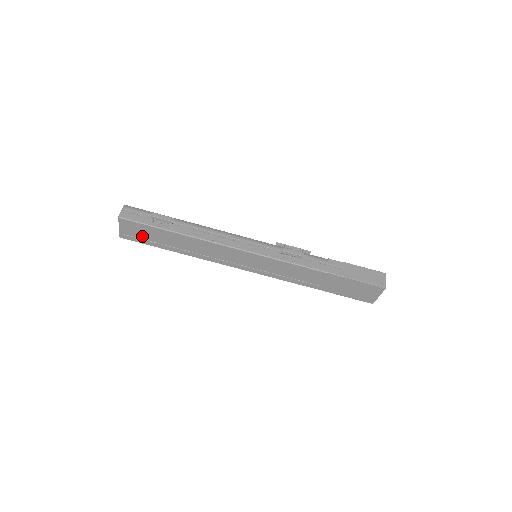
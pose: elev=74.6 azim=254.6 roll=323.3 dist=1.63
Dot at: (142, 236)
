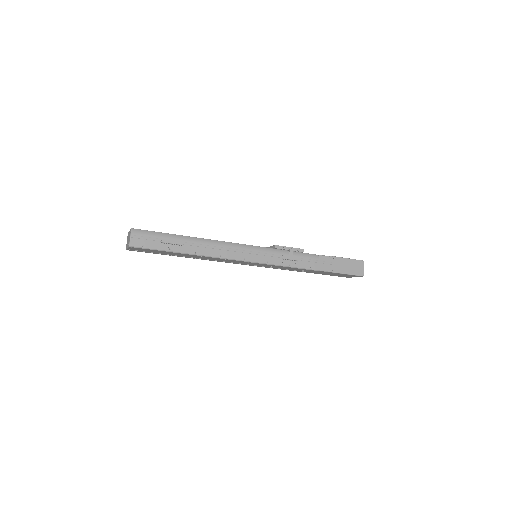
Dot at: (150, 251)
